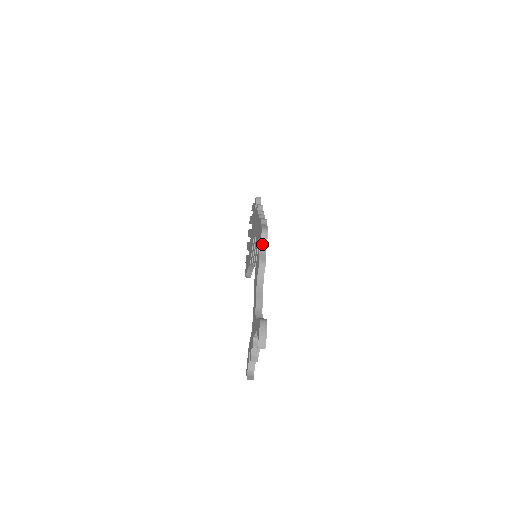
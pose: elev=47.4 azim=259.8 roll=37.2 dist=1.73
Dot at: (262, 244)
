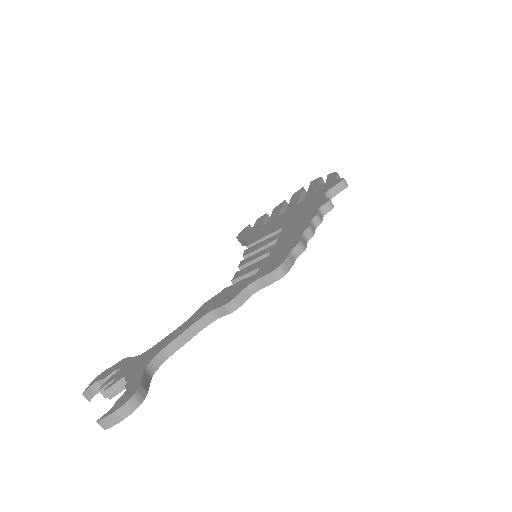
Dot at: (260, 282)
